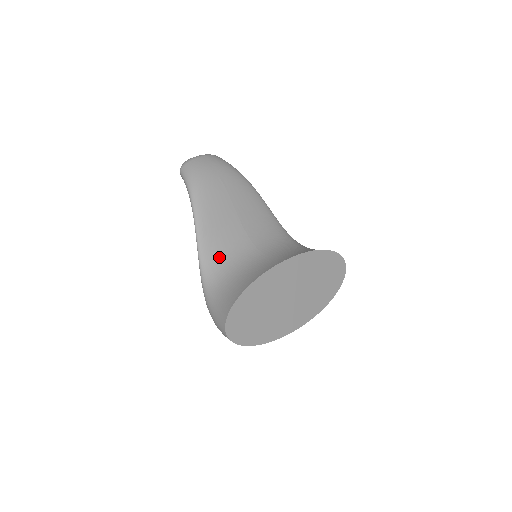
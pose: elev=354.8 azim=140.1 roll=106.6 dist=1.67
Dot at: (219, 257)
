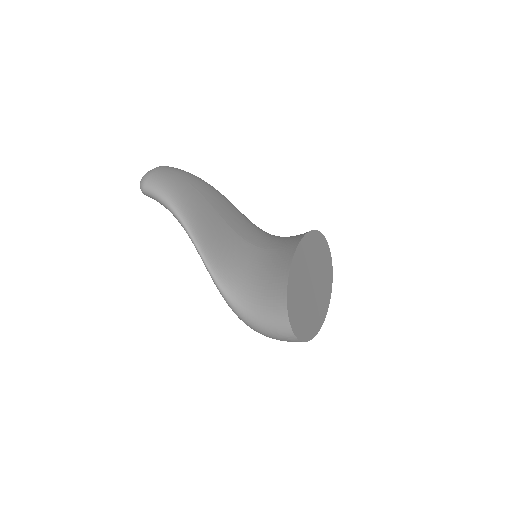
Dot at: (230, 264)
